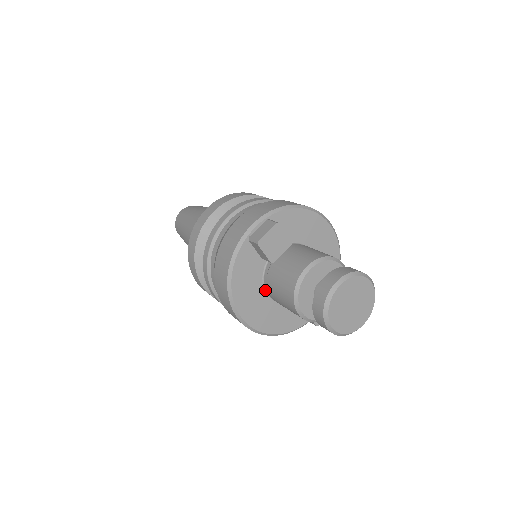
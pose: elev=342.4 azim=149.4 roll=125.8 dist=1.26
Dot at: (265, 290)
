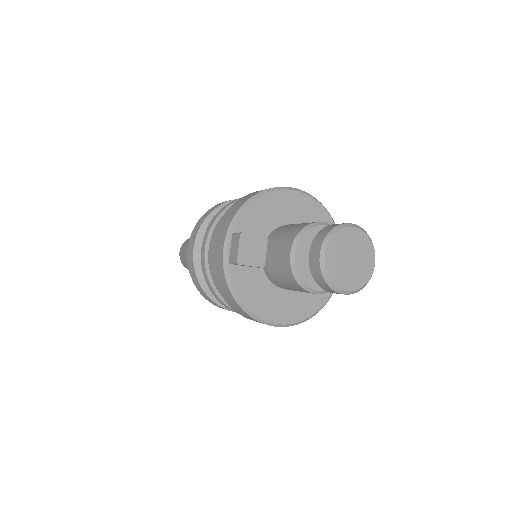
Dot at: (279, 288)
